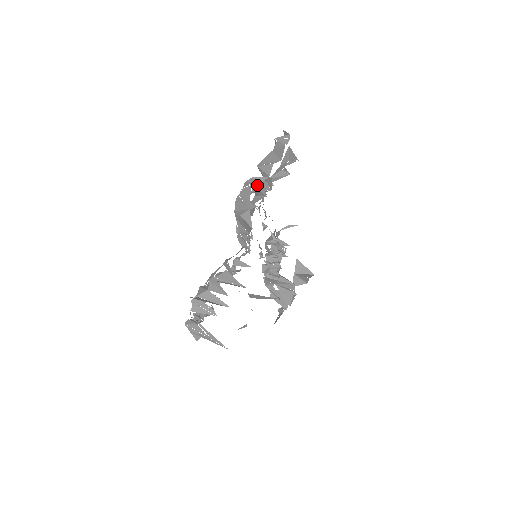
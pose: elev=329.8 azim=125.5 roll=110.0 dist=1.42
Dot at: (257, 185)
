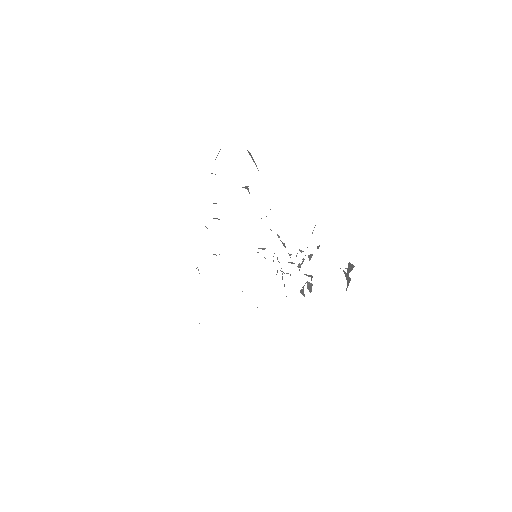
Dot at: occluded
